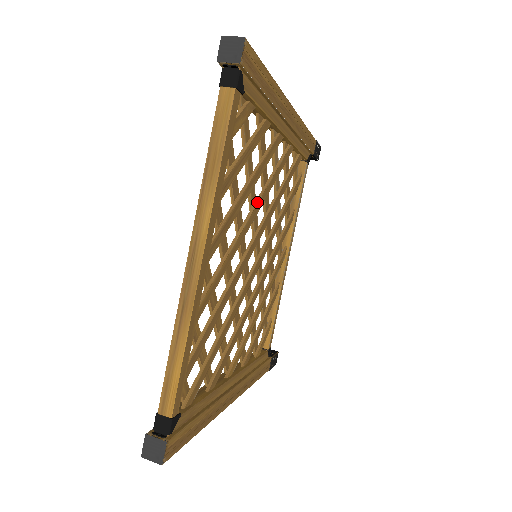
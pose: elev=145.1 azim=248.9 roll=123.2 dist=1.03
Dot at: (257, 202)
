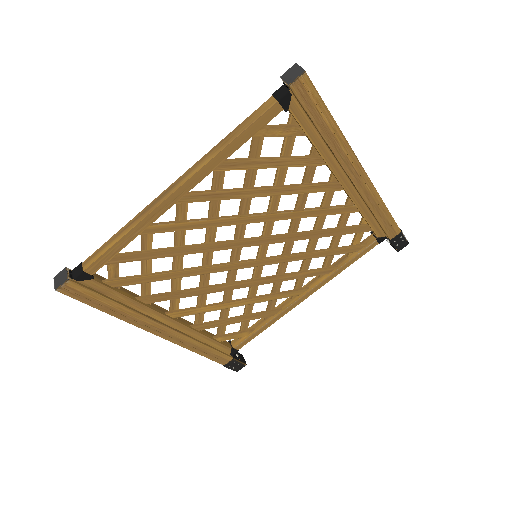
Dot at: (276, 212)
